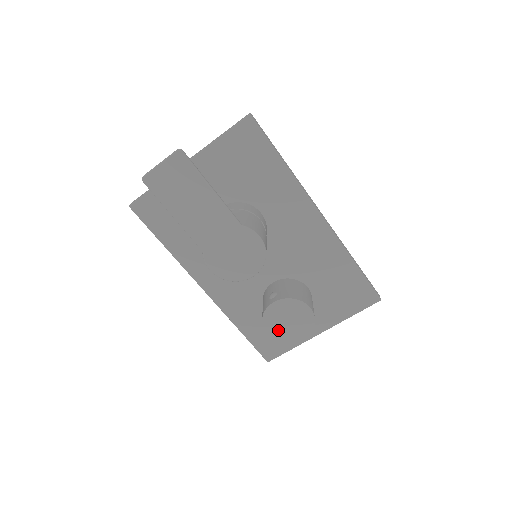
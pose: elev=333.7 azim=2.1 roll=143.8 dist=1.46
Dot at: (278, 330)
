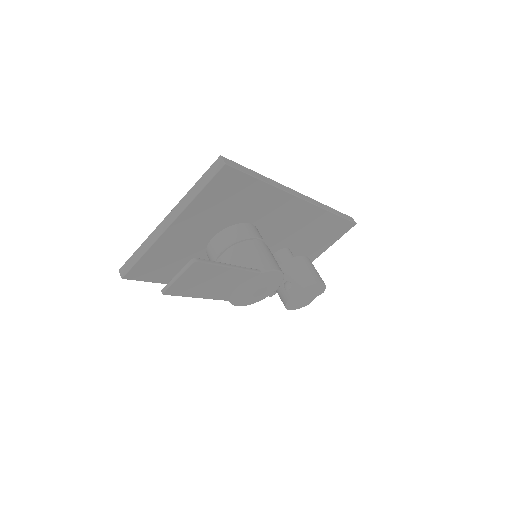
Dot at: (298, 305)
